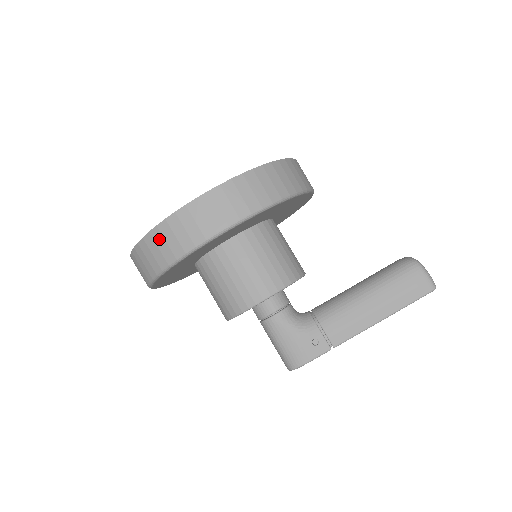
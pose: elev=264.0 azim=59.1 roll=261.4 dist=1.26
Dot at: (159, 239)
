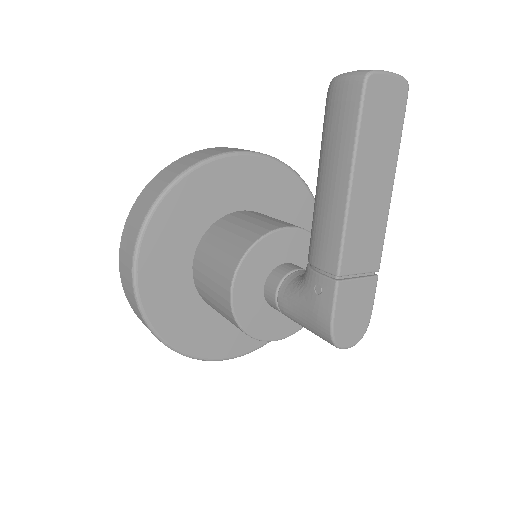
Dot at: (136, 314)
